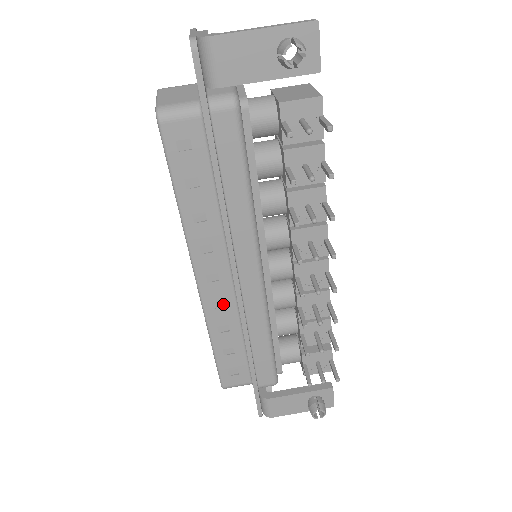
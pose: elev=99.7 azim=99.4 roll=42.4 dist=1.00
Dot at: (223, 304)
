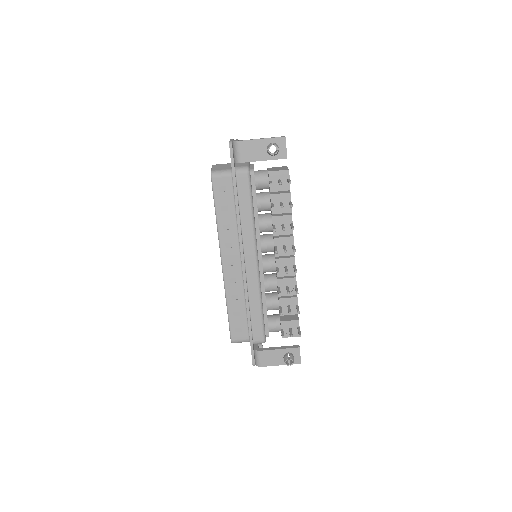
Dot at: (235, 281)
